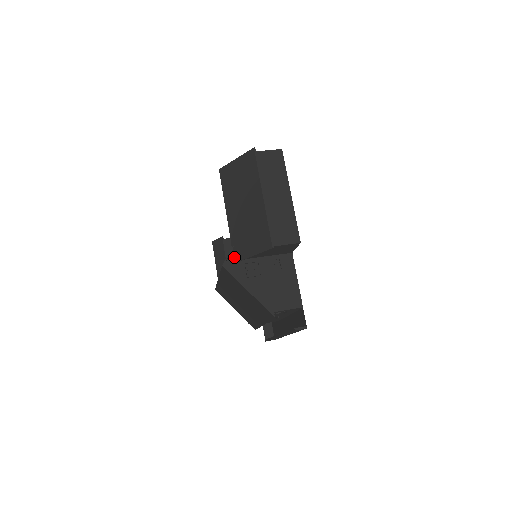
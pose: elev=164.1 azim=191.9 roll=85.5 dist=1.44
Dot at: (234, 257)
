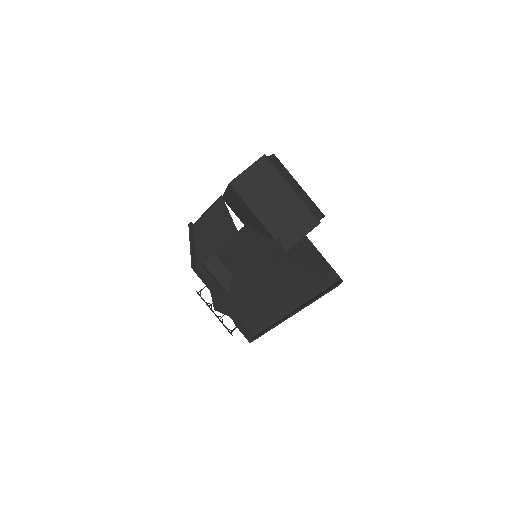
Dot at: (283, 247)
